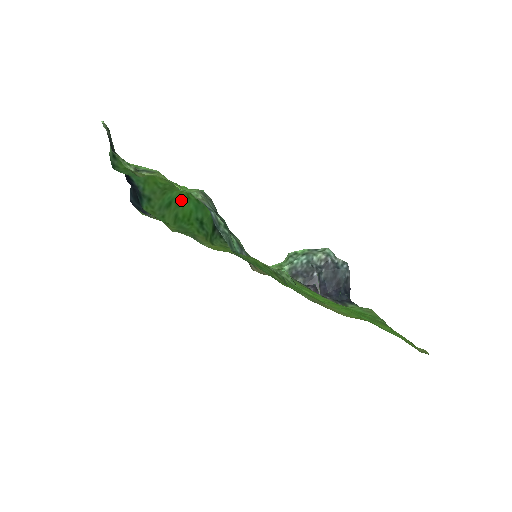
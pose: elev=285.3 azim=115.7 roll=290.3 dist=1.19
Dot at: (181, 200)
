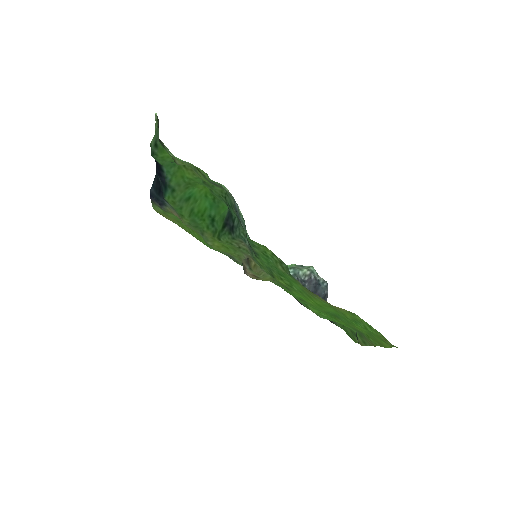
Dot at: (199, 197)
